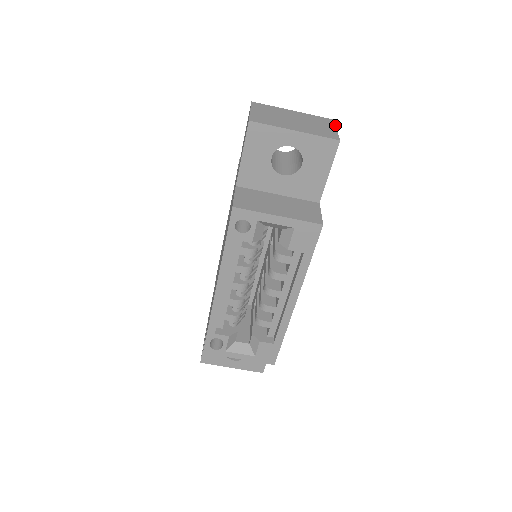
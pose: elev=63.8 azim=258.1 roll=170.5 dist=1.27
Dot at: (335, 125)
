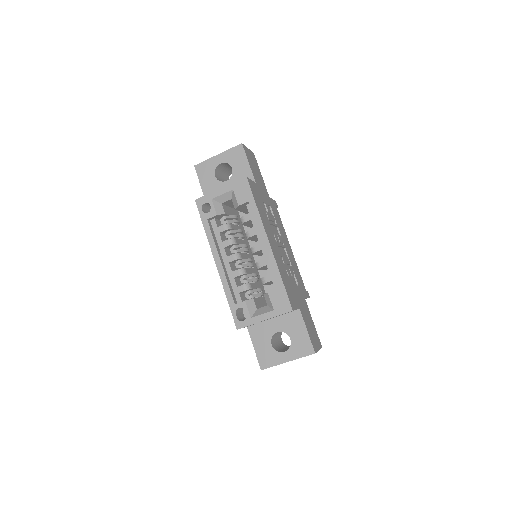
Dot at: (250, 150)
